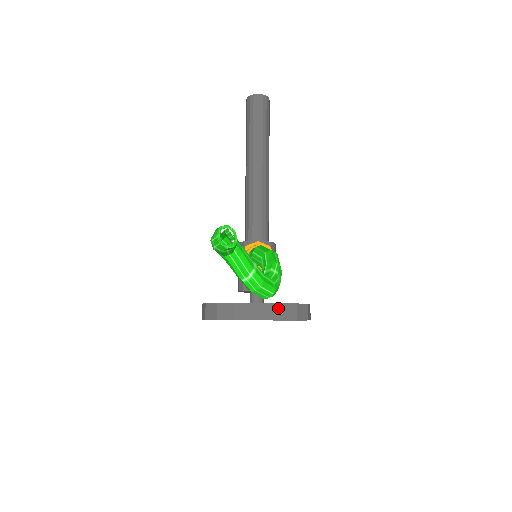
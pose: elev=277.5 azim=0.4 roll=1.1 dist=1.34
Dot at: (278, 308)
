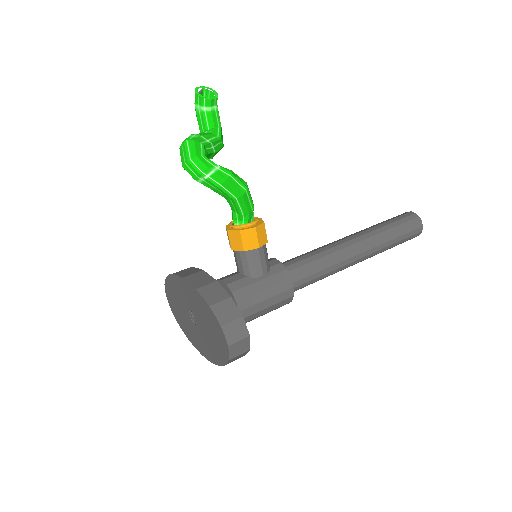
Dot at: (210, 282)
